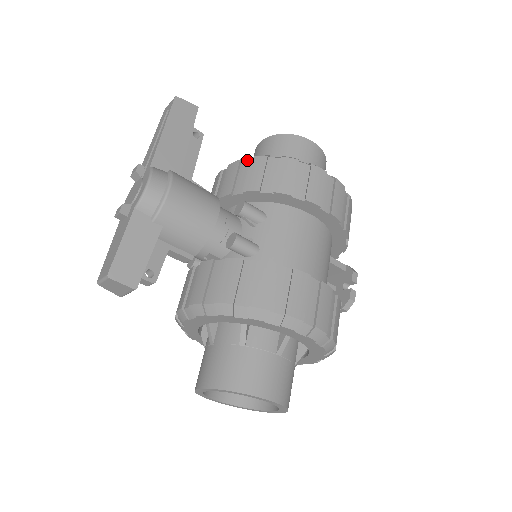
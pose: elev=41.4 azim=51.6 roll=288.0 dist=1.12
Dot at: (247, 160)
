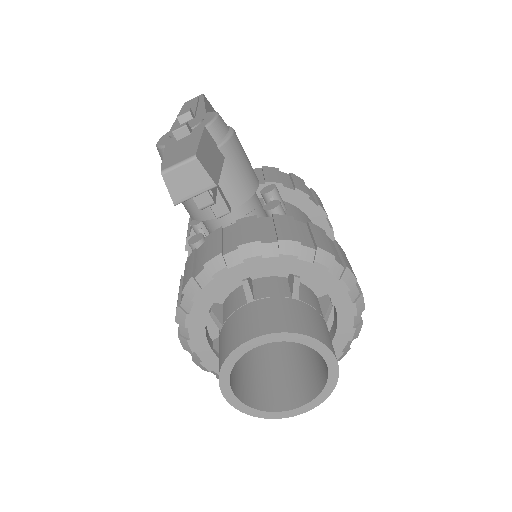
Dot at: (257, 168)
